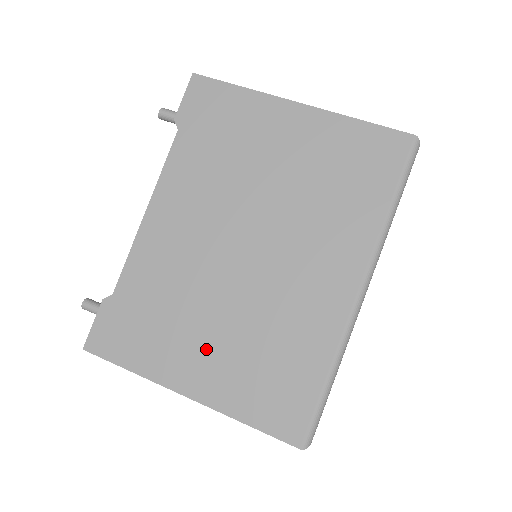
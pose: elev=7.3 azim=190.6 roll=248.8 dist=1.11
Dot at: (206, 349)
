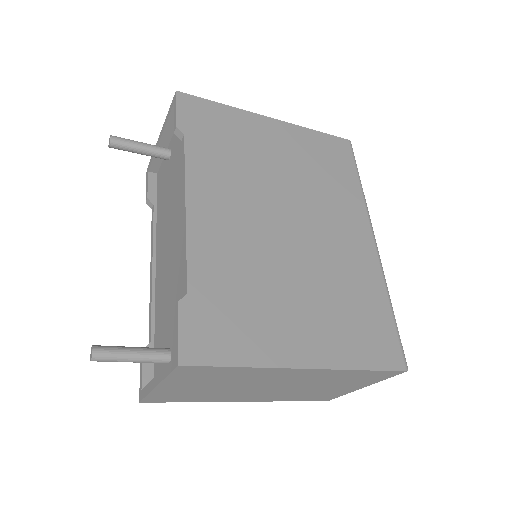
Dot at: (302, 317)
